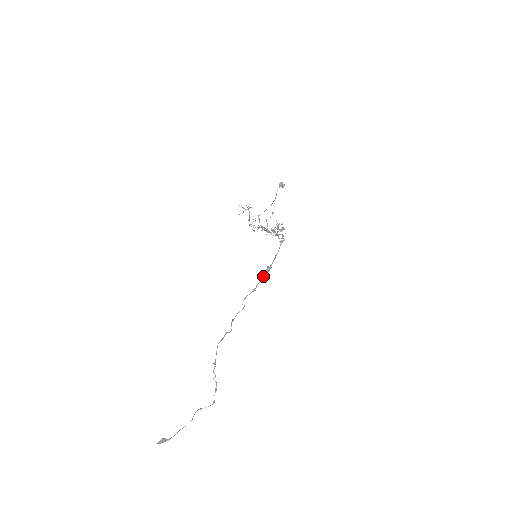
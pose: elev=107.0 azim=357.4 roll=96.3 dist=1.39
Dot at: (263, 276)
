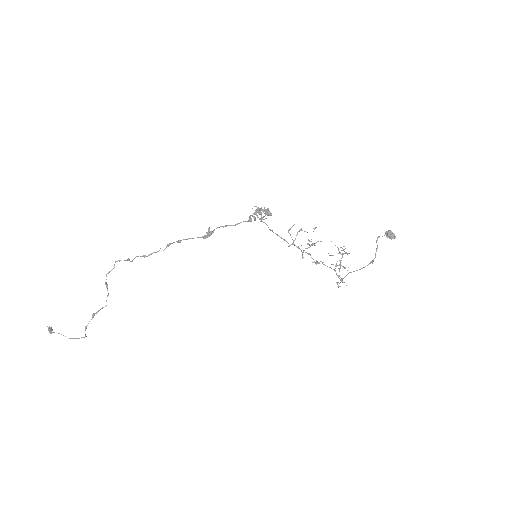
Dot at: (200, 237)
